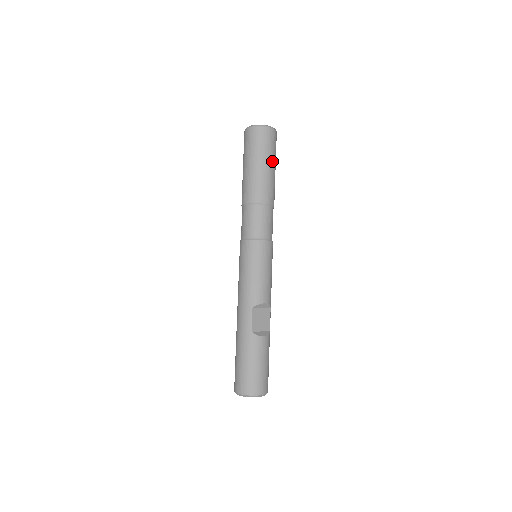
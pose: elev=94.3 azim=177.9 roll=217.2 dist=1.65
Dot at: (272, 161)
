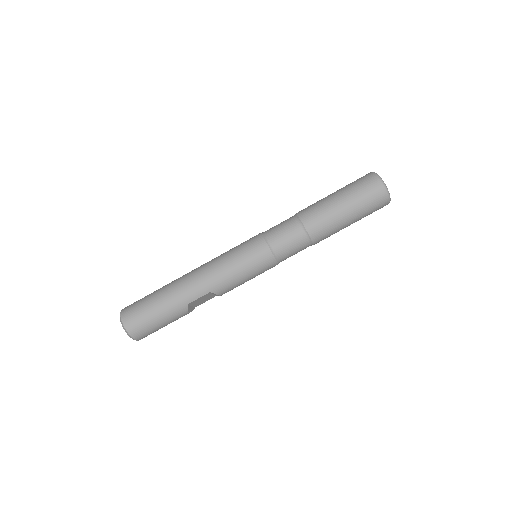
Dot at: (356, 221)
